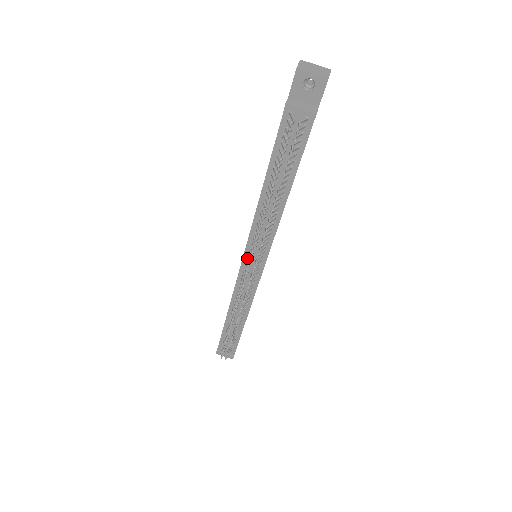
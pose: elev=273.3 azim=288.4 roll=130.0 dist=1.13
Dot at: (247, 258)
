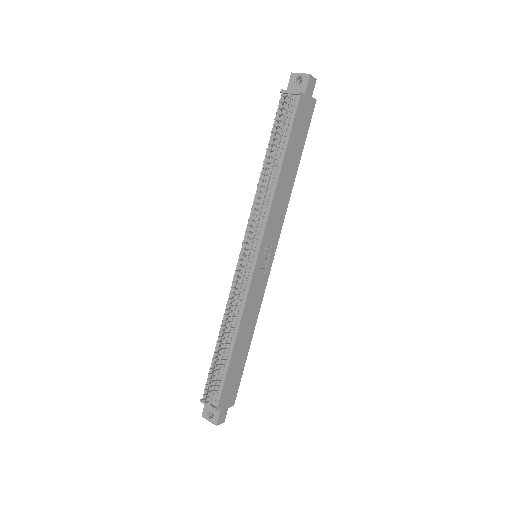
Dot at: (245, 246)
